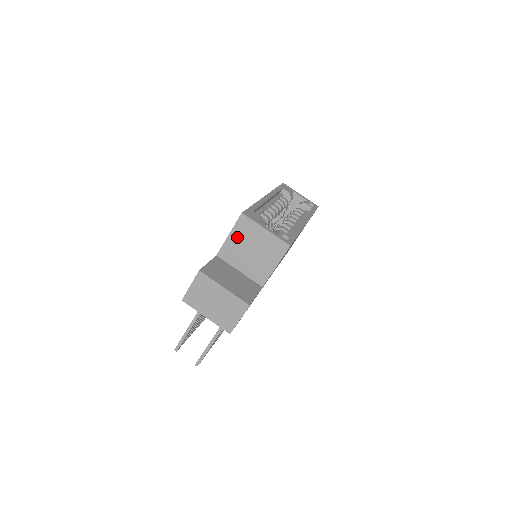
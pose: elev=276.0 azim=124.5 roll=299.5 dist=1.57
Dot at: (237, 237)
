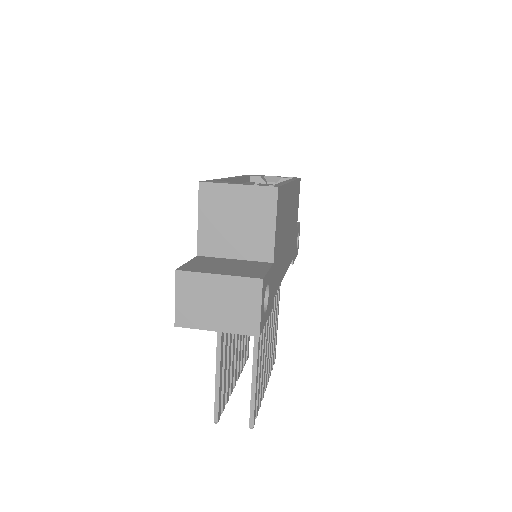
Dot at: (209, 216)
